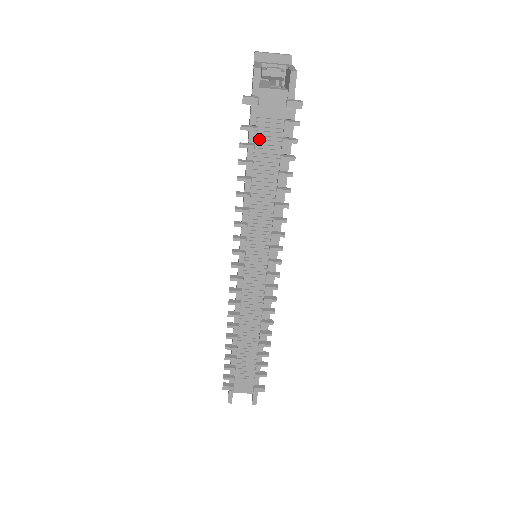
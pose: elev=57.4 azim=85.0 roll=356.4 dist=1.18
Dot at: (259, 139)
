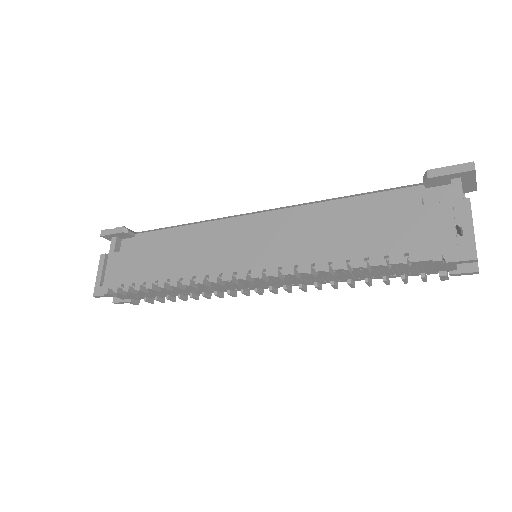
Dot at: (397, 266)
